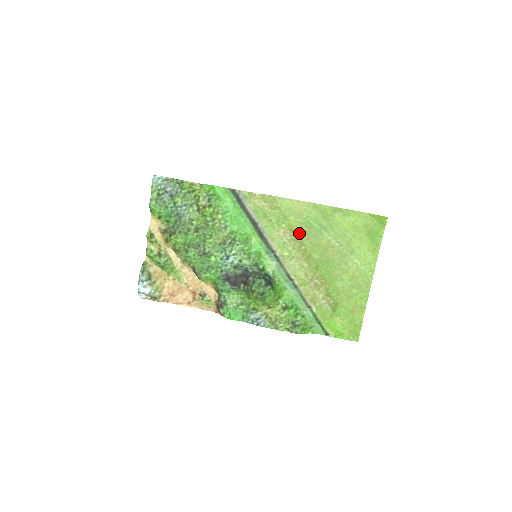
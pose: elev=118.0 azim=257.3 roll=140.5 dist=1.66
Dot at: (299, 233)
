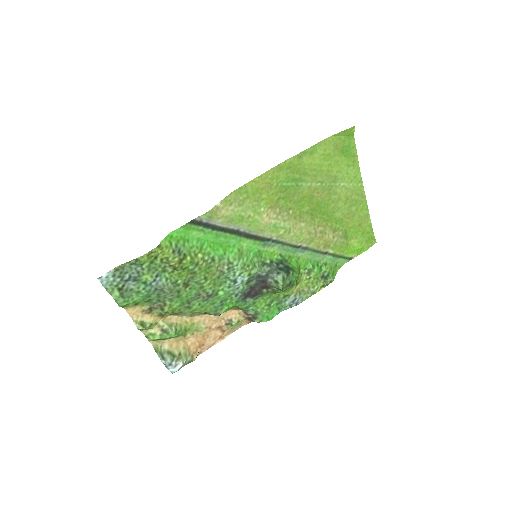
Dot at: (279, 203)
